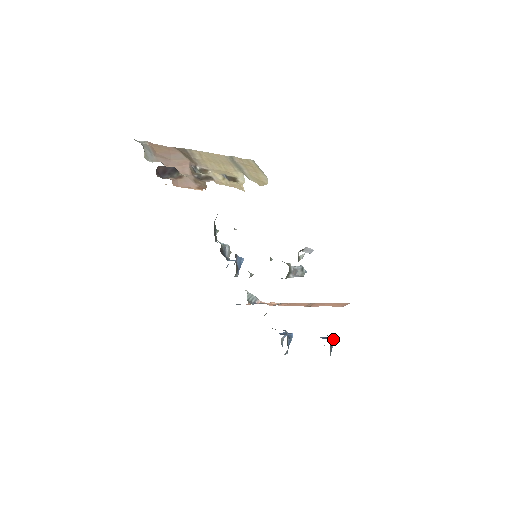
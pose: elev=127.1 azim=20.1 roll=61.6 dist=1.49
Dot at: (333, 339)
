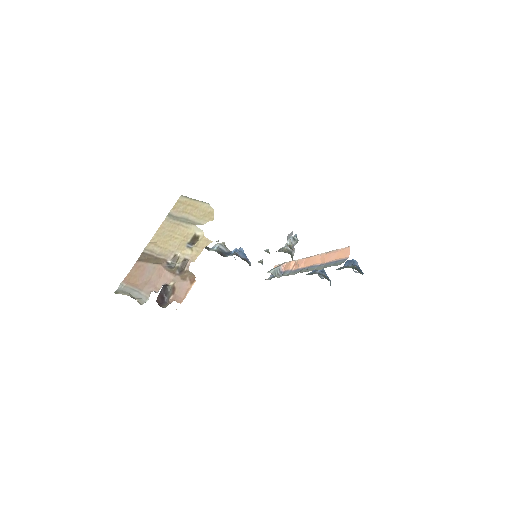
Dot at: (355, 262)
